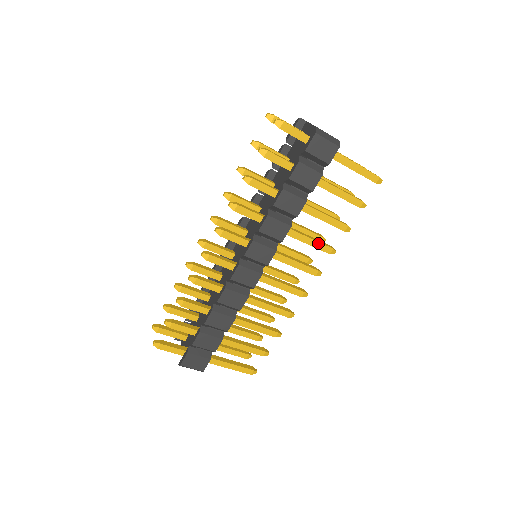
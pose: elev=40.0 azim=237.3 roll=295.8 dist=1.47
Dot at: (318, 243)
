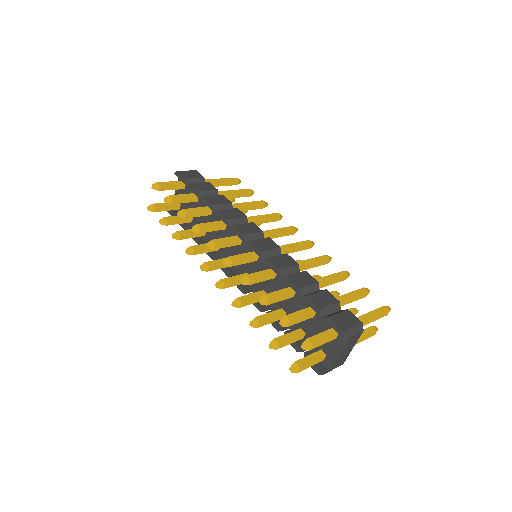
Dot at: occluded
